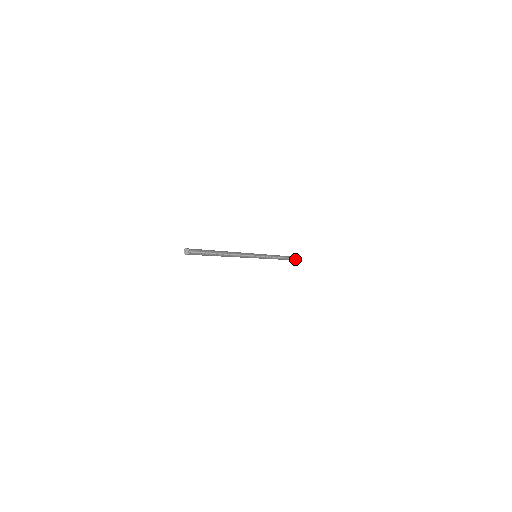
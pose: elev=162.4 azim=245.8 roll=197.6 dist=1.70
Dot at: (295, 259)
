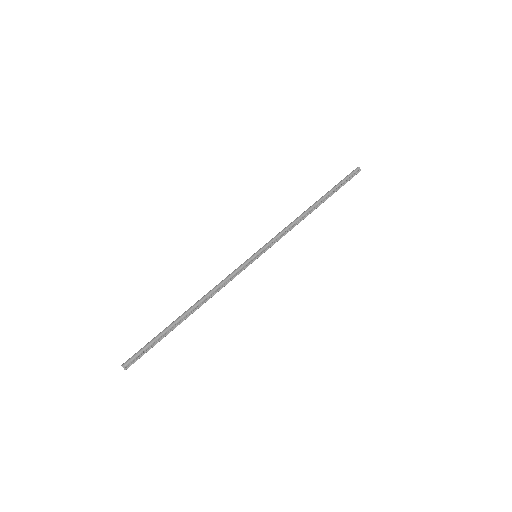
Dot at: (355, 174)
